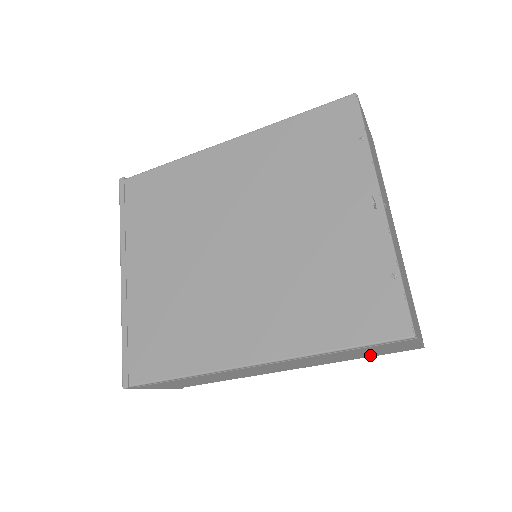
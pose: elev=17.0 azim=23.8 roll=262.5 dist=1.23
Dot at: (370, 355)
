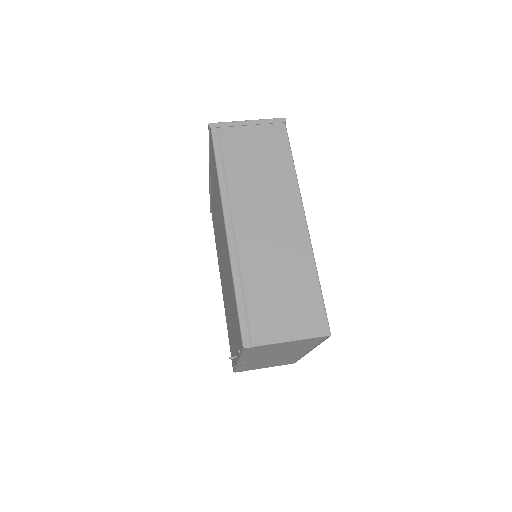
Dot at: occluded
